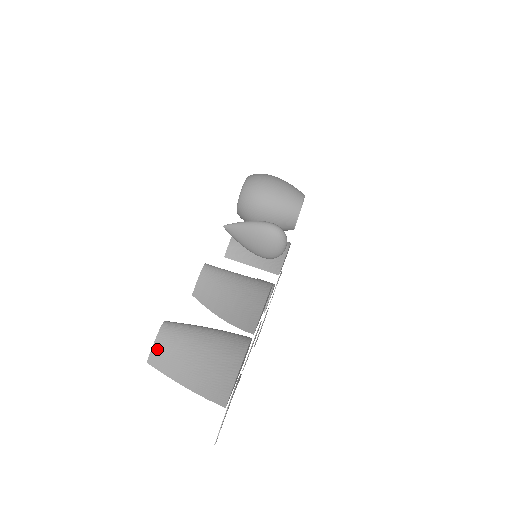
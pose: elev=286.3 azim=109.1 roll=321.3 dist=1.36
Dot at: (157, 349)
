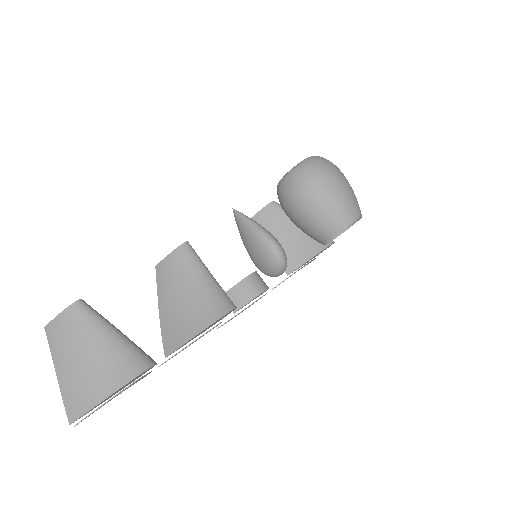
Dot at: (56, 323)
